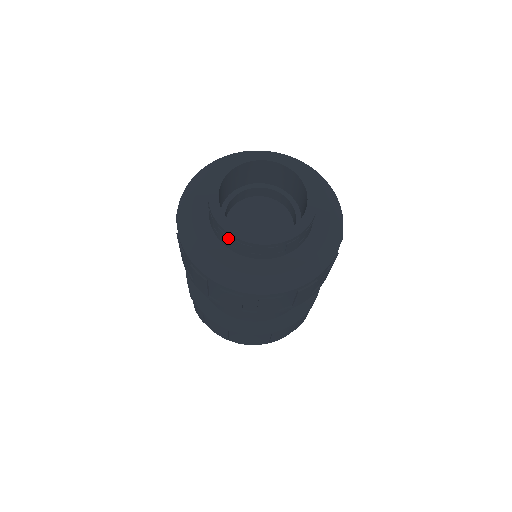
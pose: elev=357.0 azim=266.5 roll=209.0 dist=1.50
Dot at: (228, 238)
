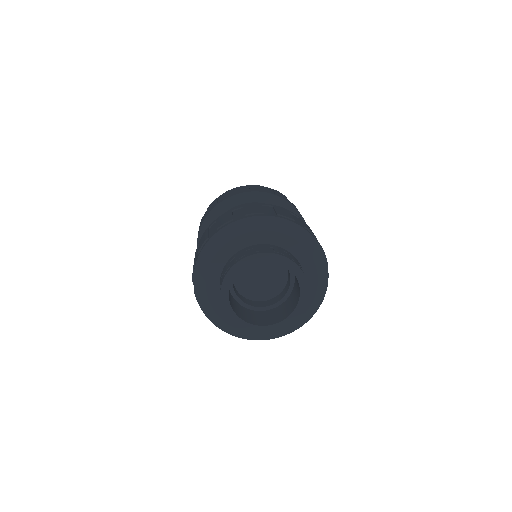
Dot at: occluded
